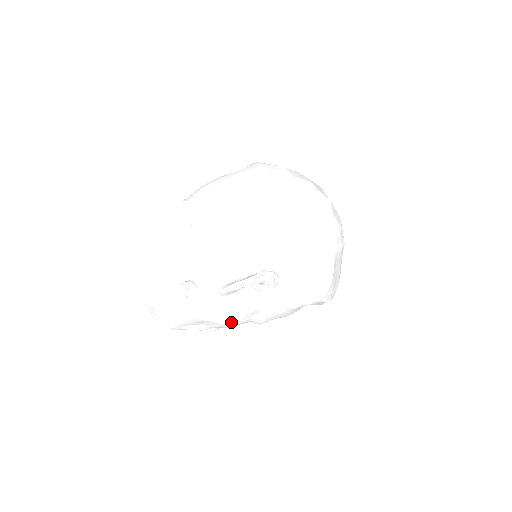
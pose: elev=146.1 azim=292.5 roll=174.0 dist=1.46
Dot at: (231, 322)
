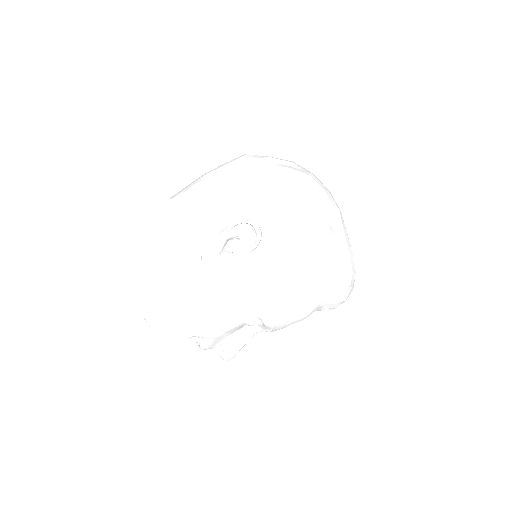
Dot at: (227, 307)
